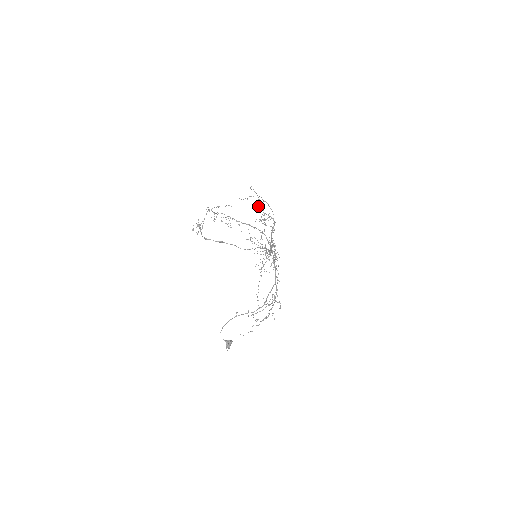
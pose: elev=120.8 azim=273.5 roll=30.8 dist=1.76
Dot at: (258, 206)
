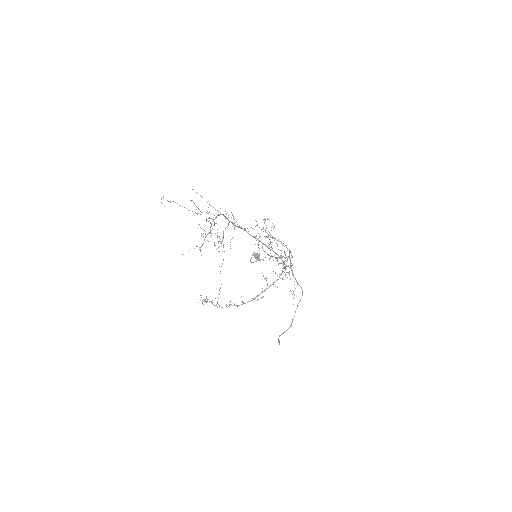
Dot at: occluded
